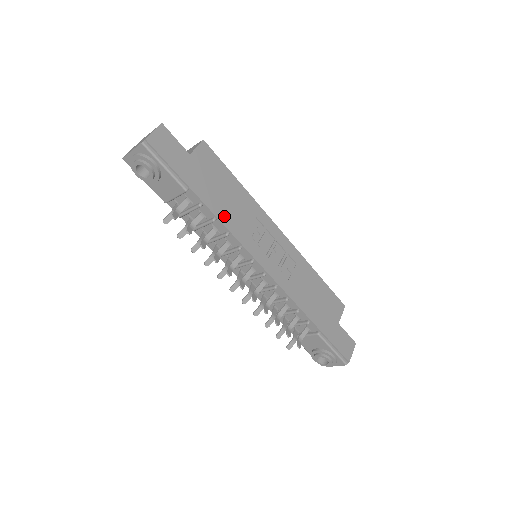
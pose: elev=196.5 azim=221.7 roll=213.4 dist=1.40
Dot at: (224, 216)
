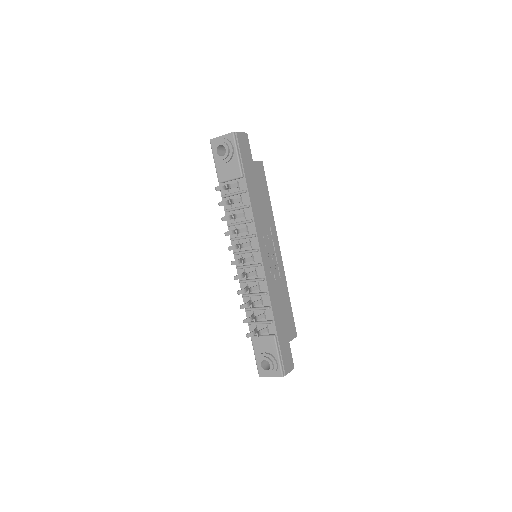
Dot at: (255, 209)
